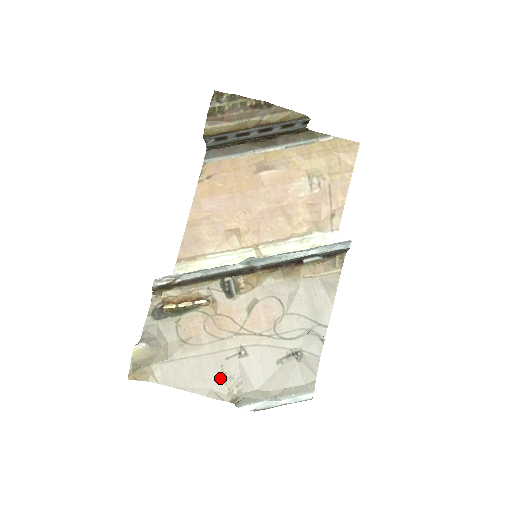
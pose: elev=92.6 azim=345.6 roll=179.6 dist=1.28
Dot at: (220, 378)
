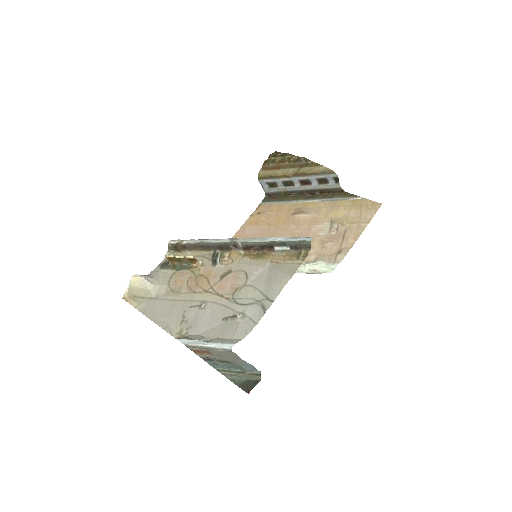
Dot at: (179, 319)
